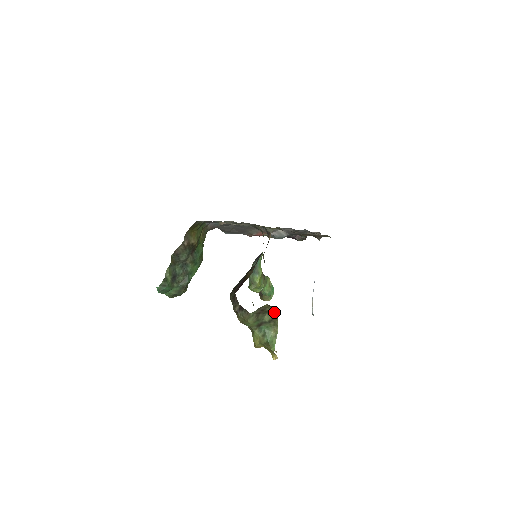
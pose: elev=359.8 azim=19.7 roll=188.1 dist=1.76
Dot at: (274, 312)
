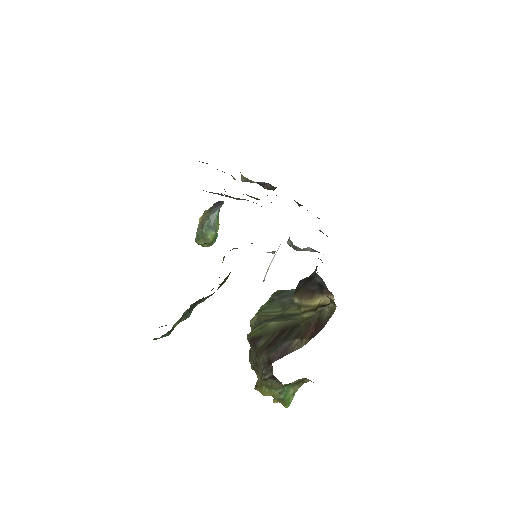
Dot at: occluded
